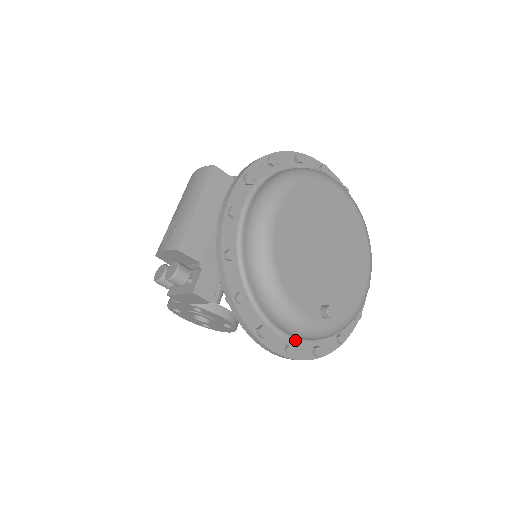
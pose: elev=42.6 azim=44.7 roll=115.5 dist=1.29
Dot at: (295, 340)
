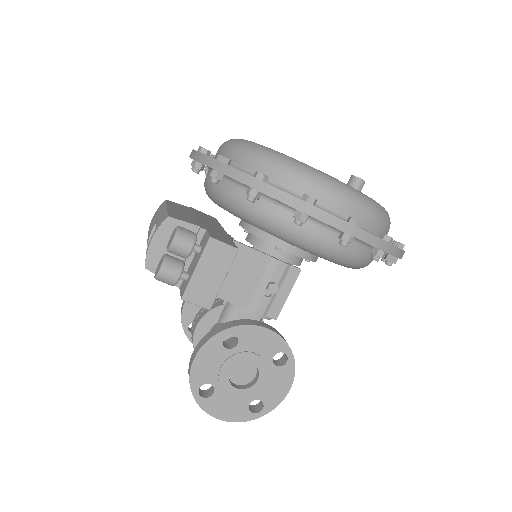
Dot at: occluded
